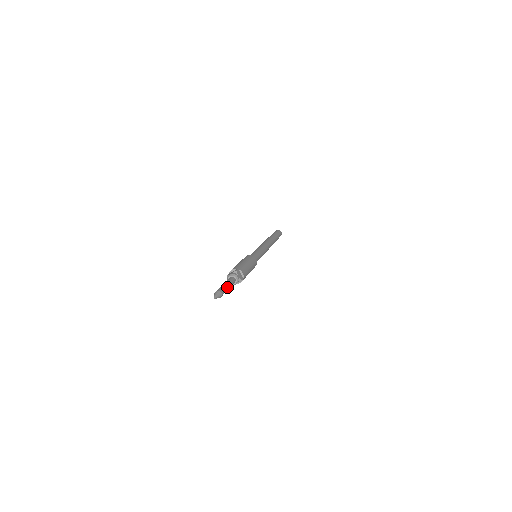
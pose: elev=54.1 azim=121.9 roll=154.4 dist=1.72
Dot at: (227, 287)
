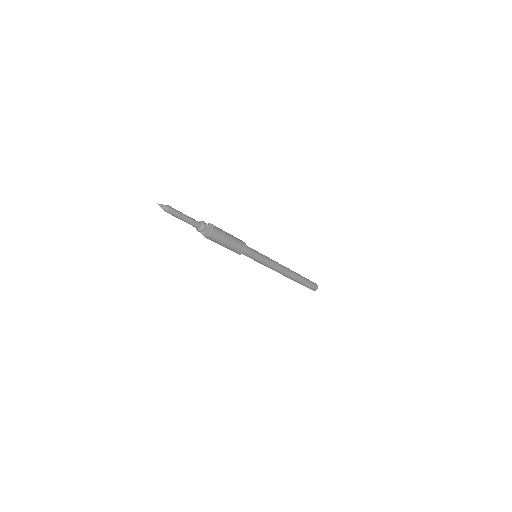
Dot at: (182, 213)
